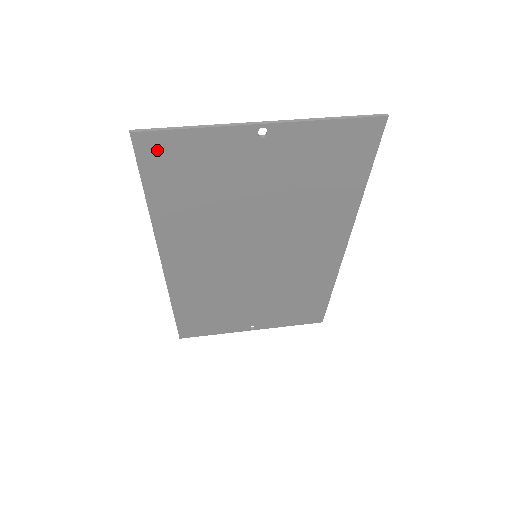
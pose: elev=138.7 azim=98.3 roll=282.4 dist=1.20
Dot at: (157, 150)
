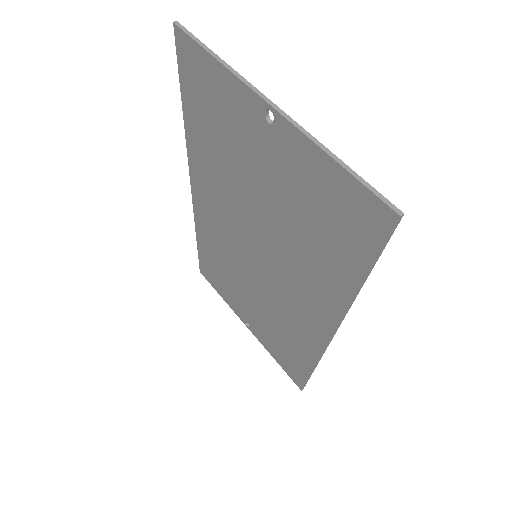
Dot at: (191, 60)
